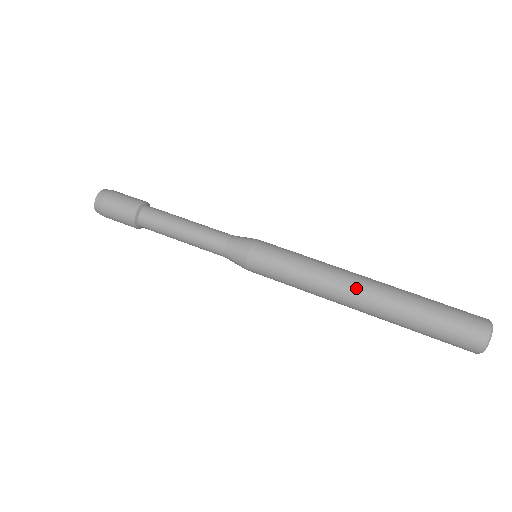
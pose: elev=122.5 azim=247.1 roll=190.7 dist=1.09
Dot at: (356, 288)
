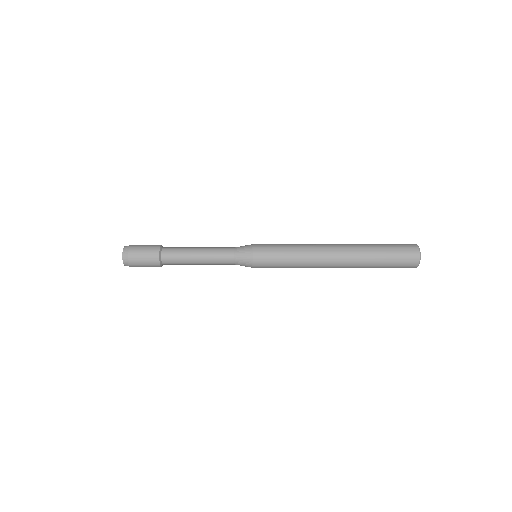
Dot at: (331, 249)
